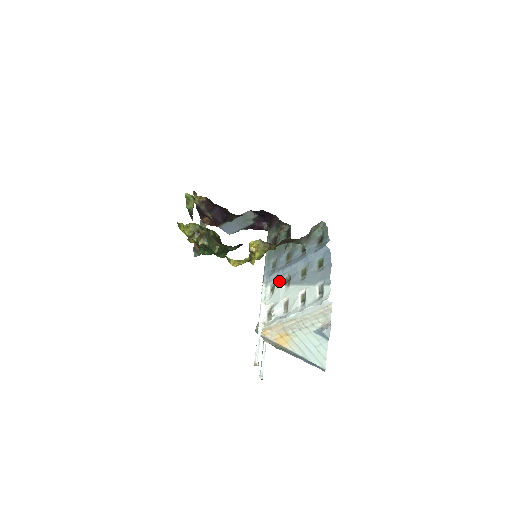
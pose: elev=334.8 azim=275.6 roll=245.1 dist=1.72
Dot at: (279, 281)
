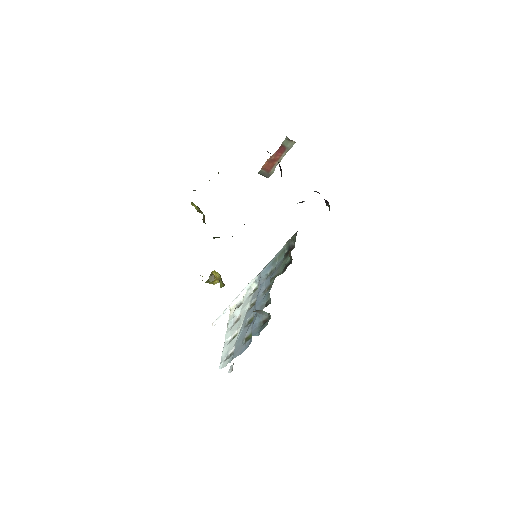
Dot at: (254, 295)
